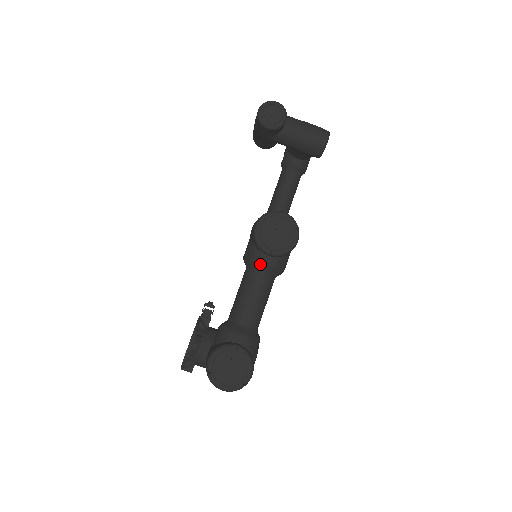
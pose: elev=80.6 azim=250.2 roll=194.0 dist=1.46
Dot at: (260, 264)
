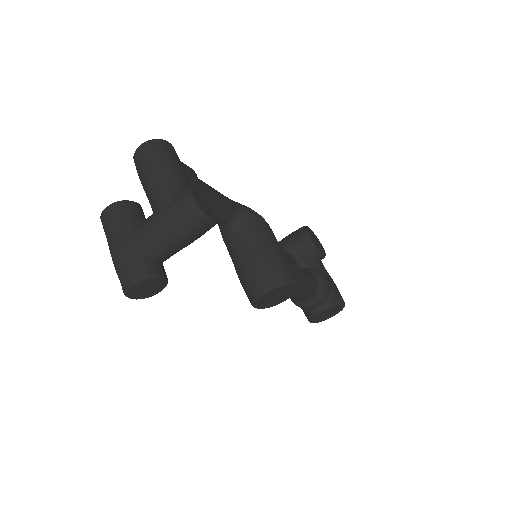
Dot at: occluded
